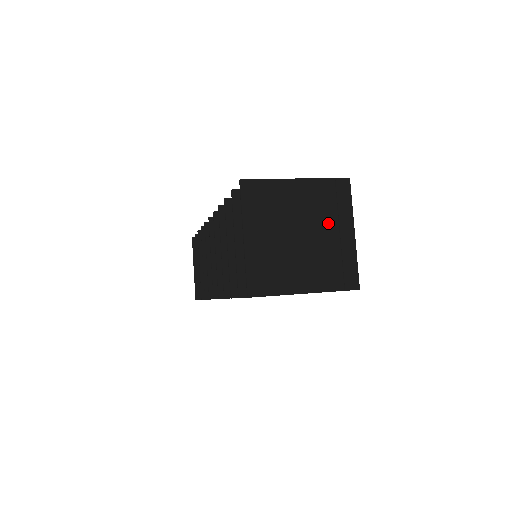
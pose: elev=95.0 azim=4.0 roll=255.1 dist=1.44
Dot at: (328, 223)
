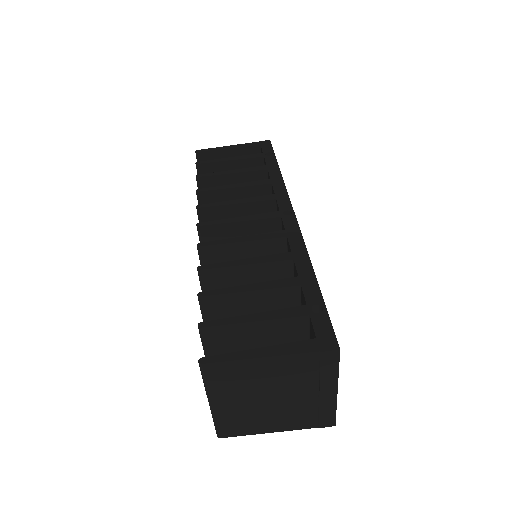
Dot at: (306, 387)
